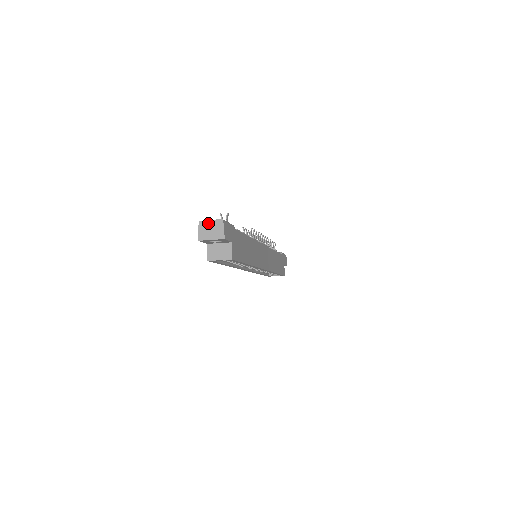
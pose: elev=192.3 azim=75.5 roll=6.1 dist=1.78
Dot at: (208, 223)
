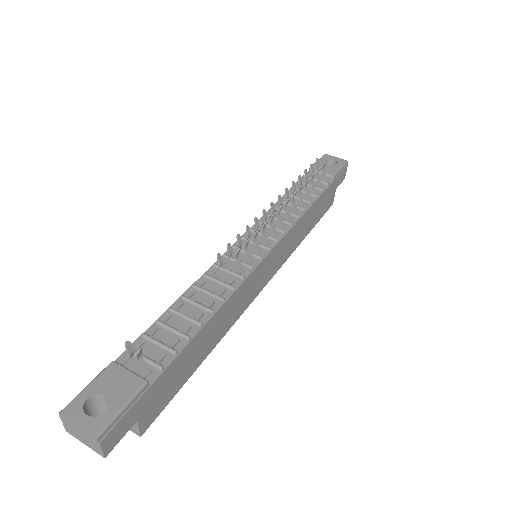
Dot at: (74, 425)
